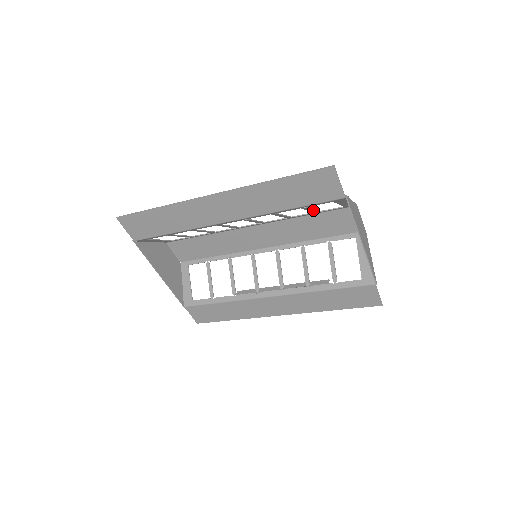
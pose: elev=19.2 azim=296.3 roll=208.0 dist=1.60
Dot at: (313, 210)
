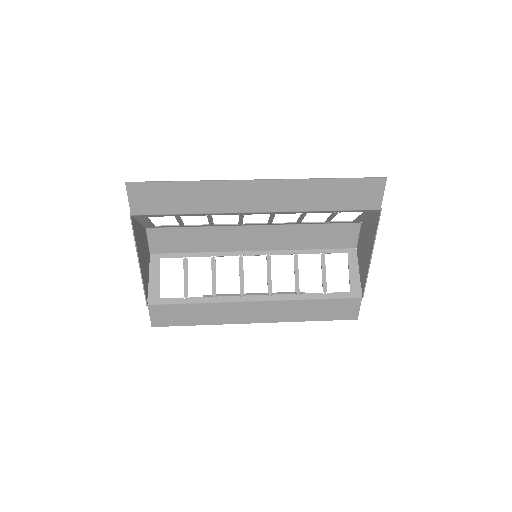
Dot at: (331, 218)
